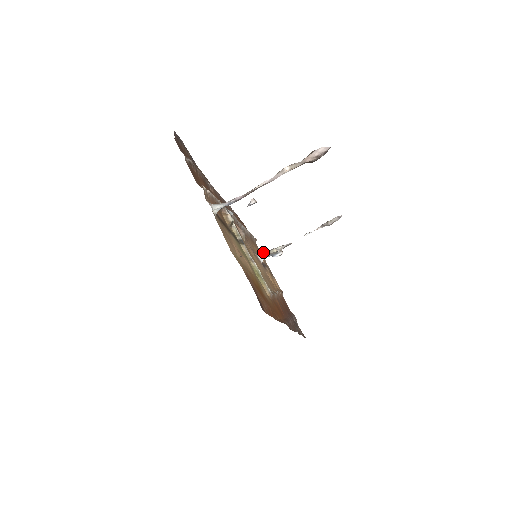
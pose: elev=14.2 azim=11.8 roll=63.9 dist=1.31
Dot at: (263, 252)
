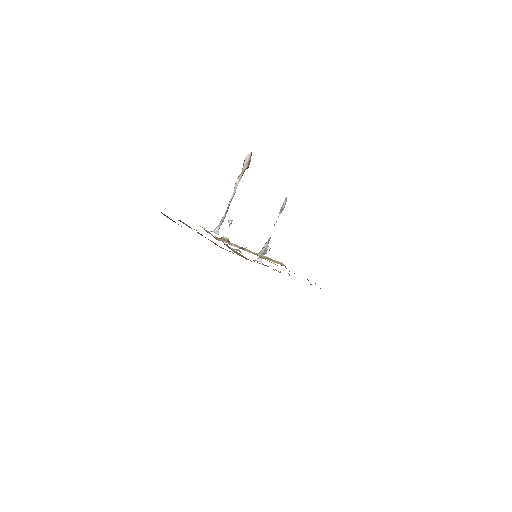
Dot at: (258, 256)
